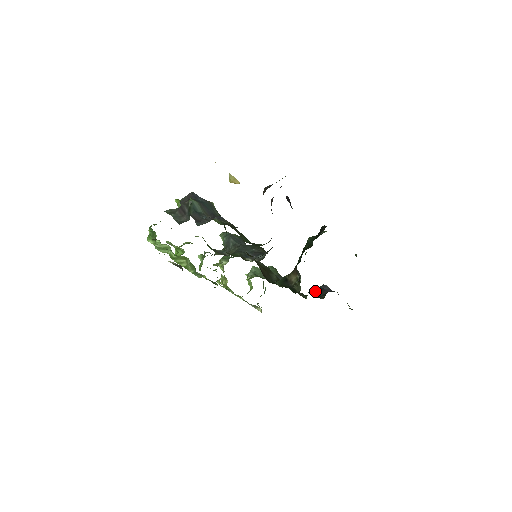
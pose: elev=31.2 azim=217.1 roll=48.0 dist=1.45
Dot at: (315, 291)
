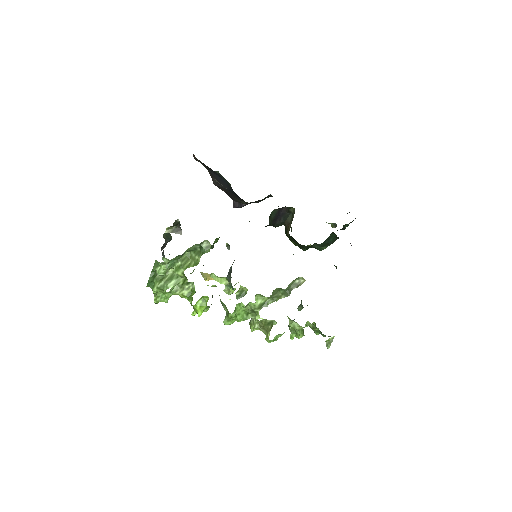
Dot at: occluded
